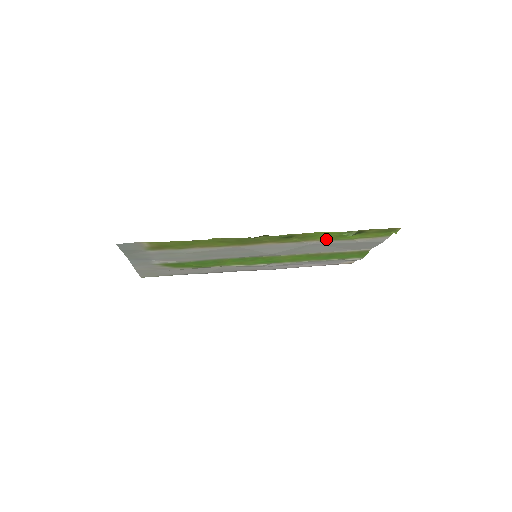
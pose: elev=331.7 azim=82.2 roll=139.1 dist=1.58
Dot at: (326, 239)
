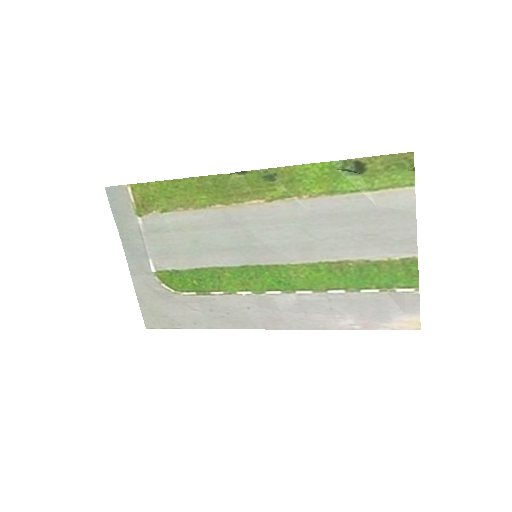
Dot at: (323, 191)
